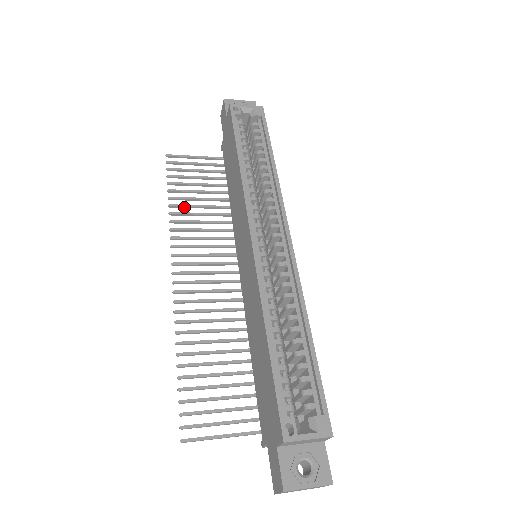
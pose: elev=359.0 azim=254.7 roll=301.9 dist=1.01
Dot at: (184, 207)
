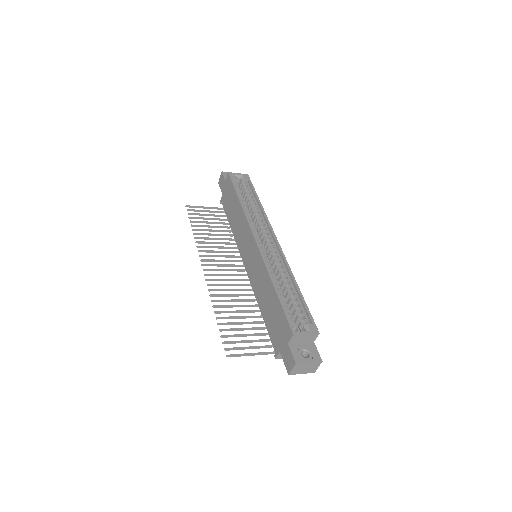
Dot at: occluded
